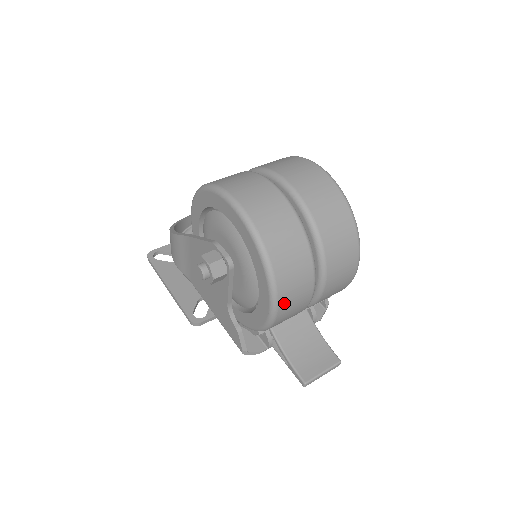
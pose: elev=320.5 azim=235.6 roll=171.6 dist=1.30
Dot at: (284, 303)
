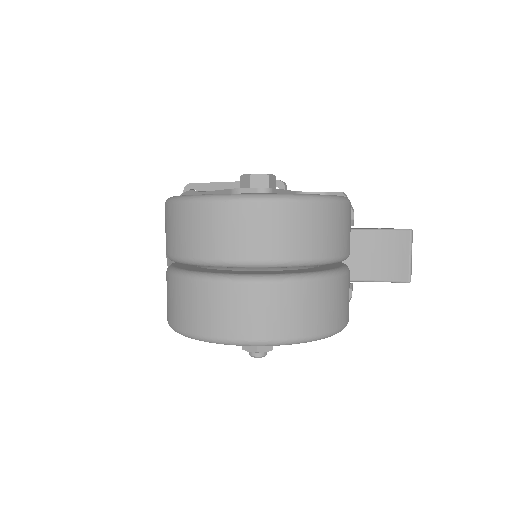
Dot at: (341, 319)
